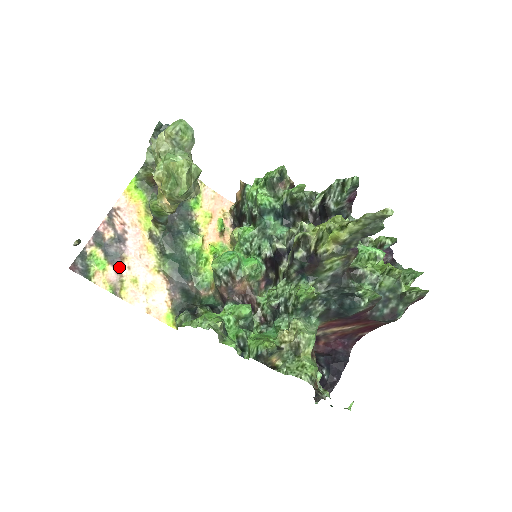
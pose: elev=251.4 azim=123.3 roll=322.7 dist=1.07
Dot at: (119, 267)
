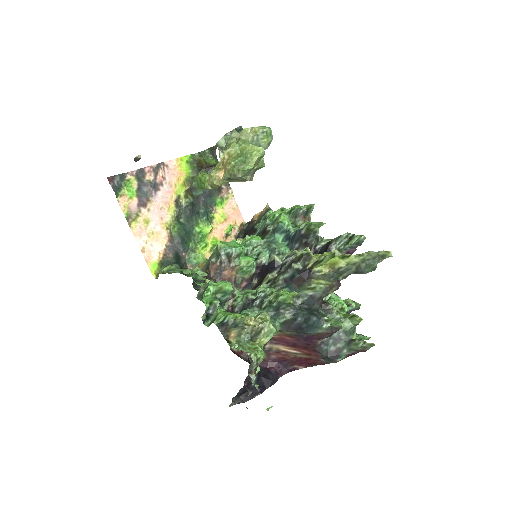
Dot at: (142, 204)
